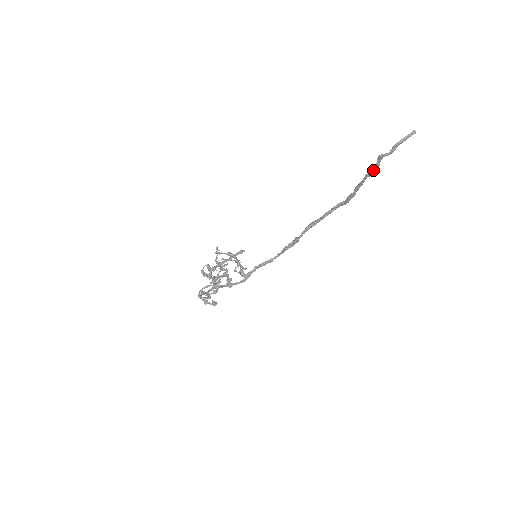
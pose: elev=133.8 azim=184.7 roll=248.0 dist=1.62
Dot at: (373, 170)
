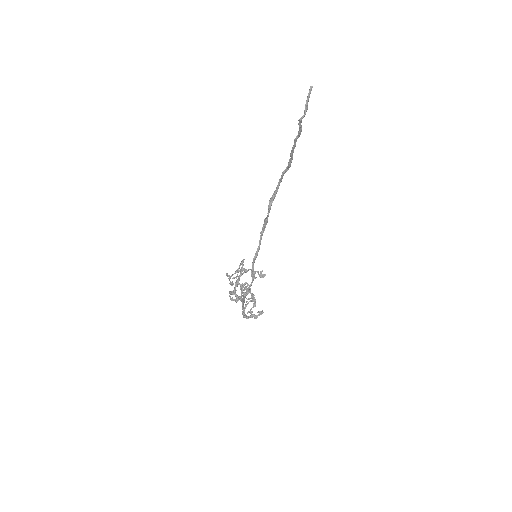
Dot at: (299, 133)
